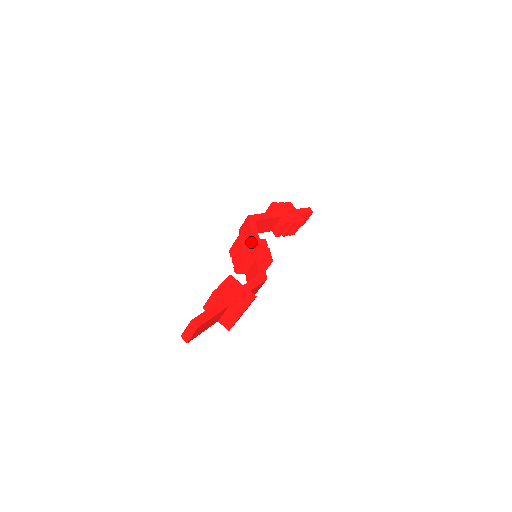
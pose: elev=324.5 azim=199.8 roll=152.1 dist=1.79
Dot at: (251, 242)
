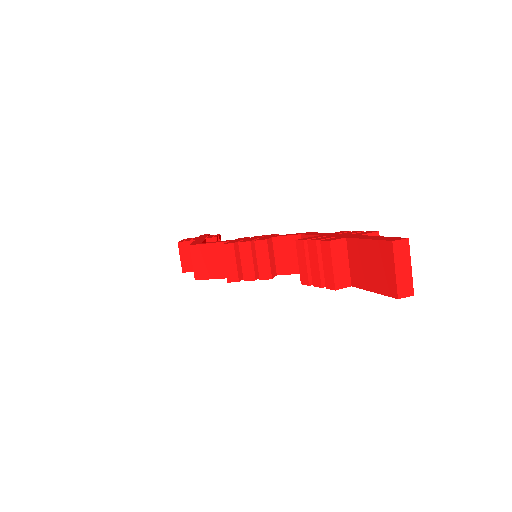
Dot at: (239, 240)
